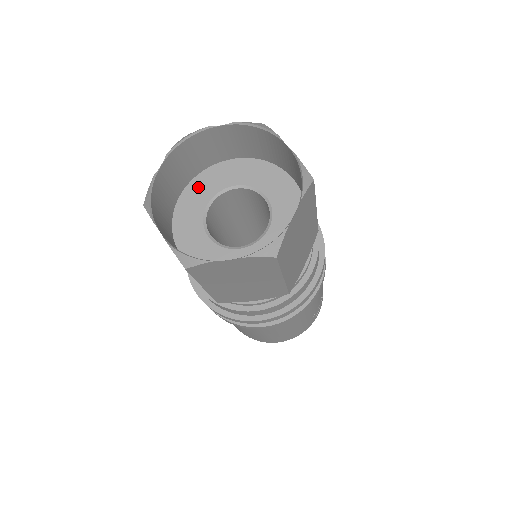
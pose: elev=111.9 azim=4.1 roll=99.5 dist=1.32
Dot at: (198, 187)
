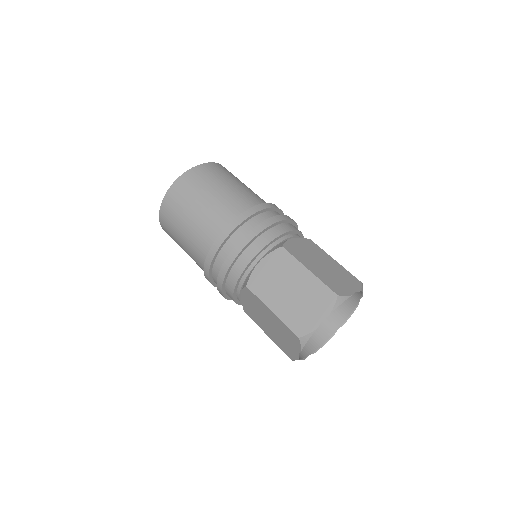
Dot at: occluded
